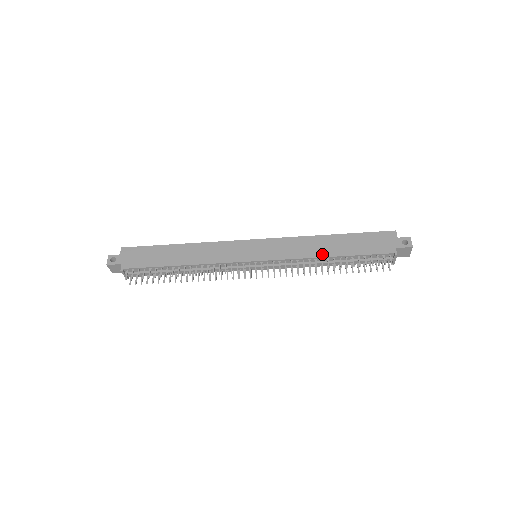
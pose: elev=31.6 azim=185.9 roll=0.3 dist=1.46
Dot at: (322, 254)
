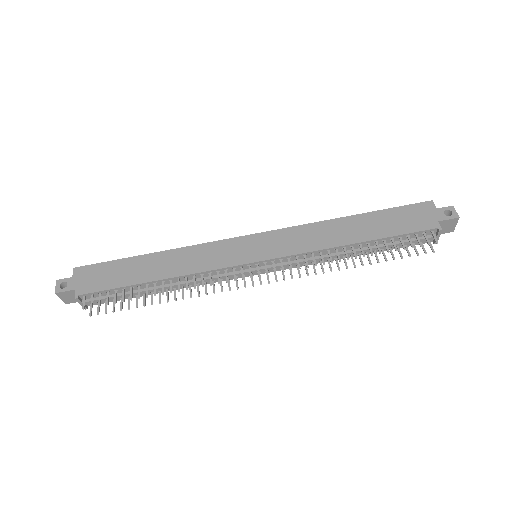
Dot at: (344, 241)
